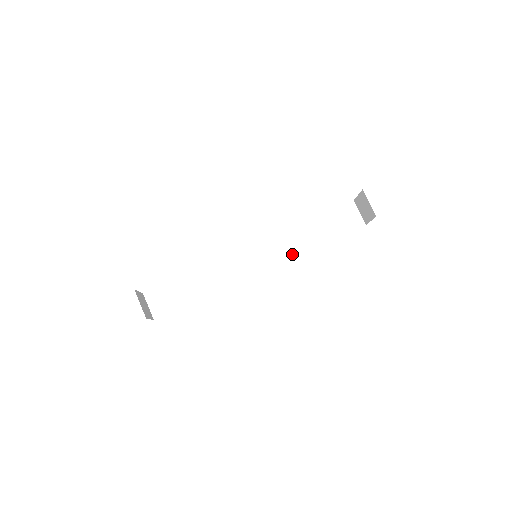
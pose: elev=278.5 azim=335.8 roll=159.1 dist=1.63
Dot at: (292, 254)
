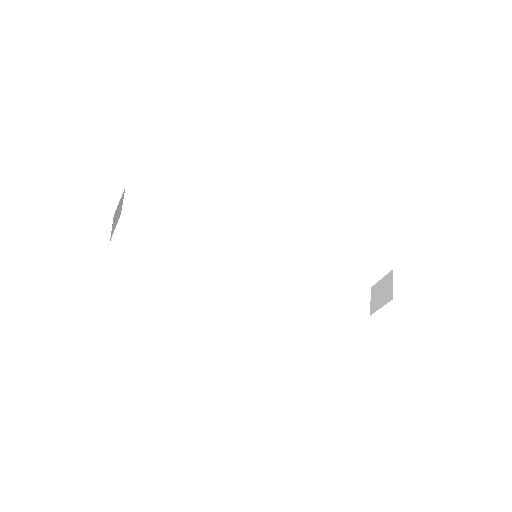
Dot at: (286, 288)
